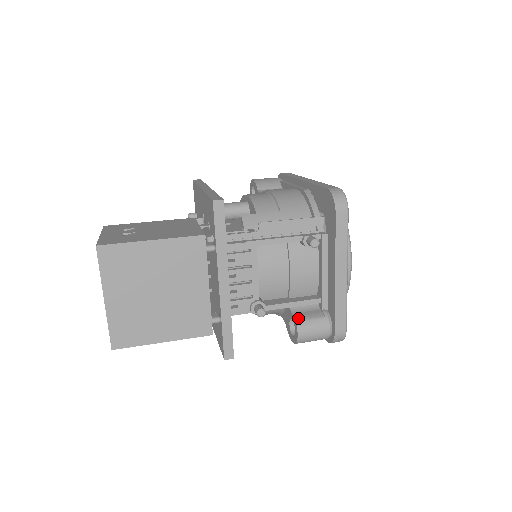
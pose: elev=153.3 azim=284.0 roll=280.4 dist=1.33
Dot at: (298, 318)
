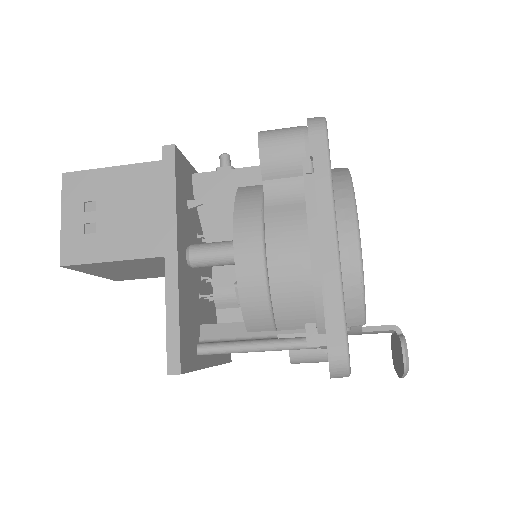
Dot at: occluded
